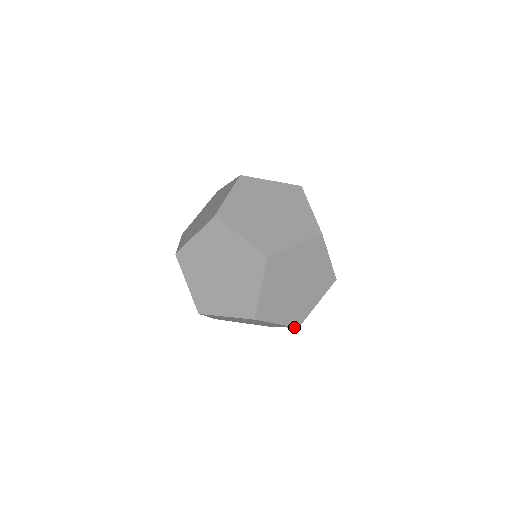
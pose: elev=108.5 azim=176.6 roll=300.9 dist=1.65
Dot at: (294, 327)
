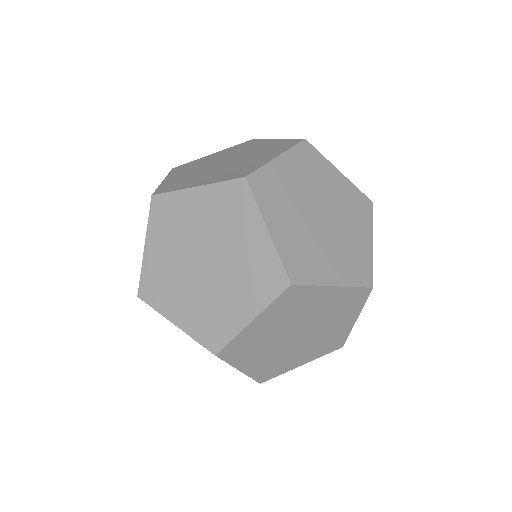
Dot at: occluded
